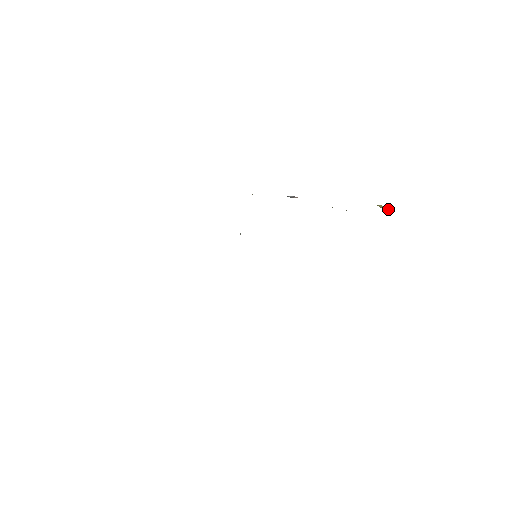
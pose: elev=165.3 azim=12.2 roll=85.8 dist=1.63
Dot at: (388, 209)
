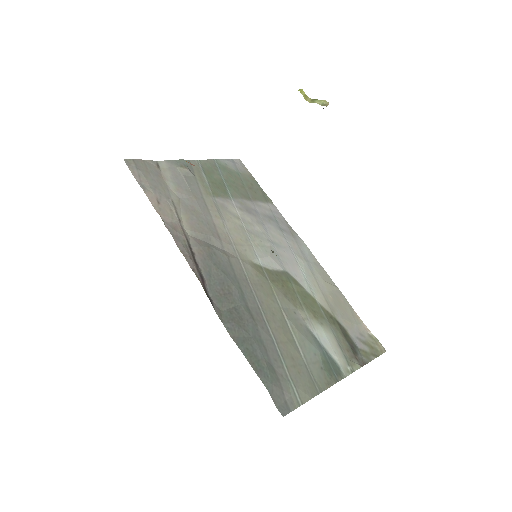
Dot at: occluded
